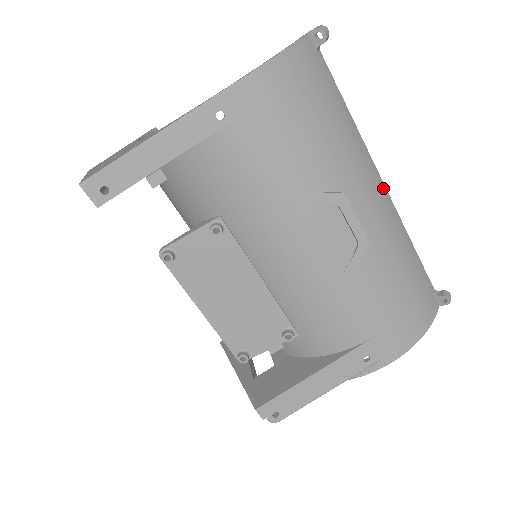
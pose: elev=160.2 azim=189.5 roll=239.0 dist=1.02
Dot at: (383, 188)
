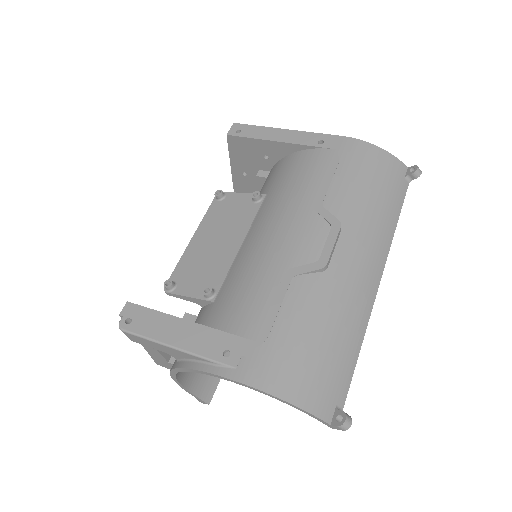
Dot at: (377, 278)
